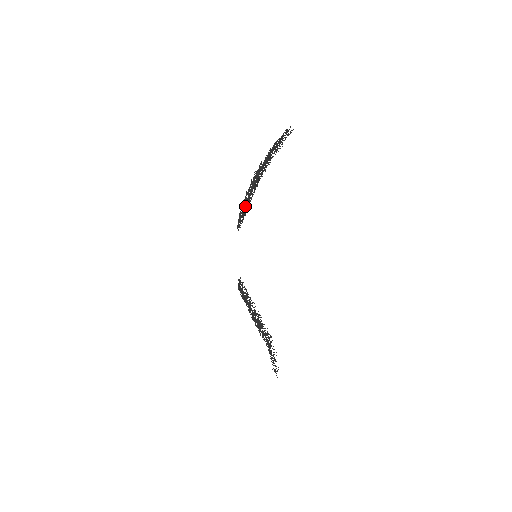
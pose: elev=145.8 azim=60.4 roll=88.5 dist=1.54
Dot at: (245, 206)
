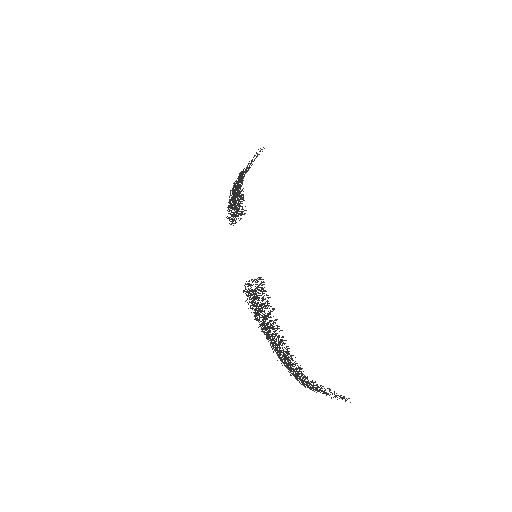
Dot at: (236, 205)
